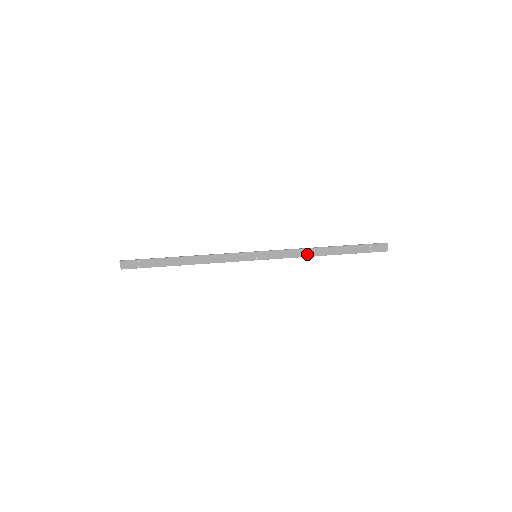
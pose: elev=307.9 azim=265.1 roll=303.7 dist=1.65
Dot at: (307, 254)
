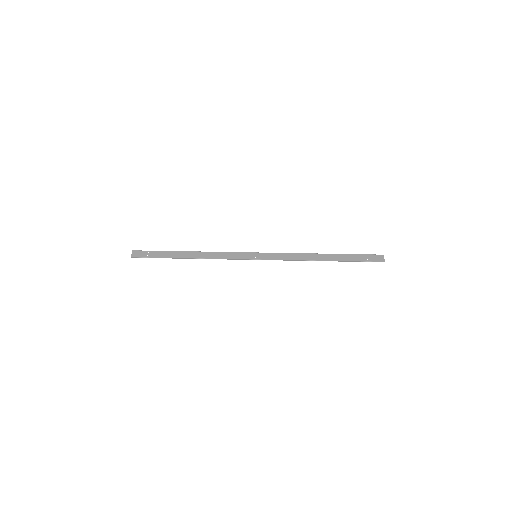
Dot at: (305, 258)
